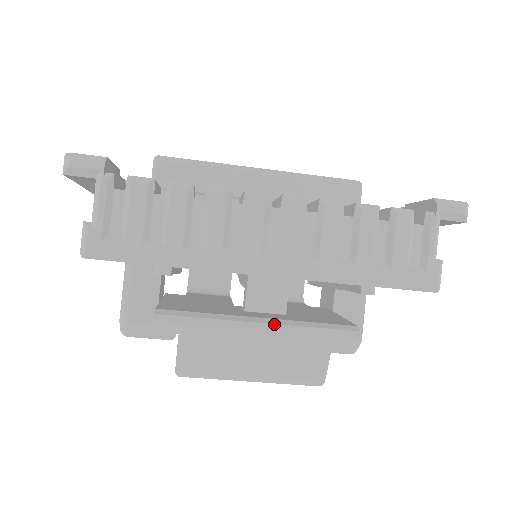
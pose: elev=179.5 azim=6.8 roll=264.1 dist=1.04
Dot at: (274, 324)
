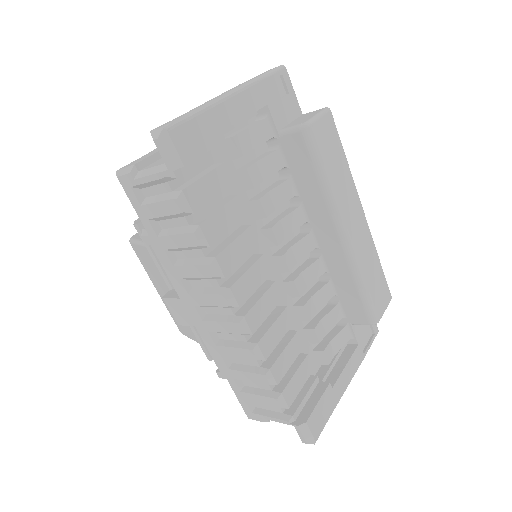
Dot at: occluded
